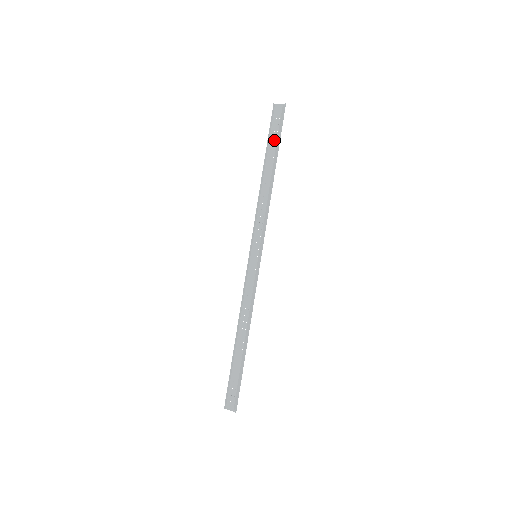
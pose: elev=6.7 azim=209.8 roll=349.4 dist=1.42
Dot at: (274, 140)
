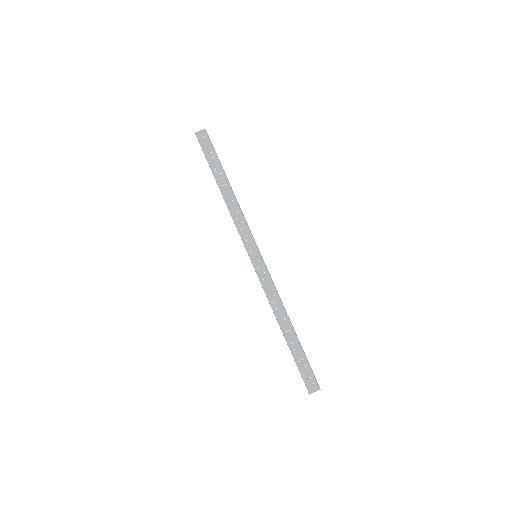
Dot at: (213, 160)
